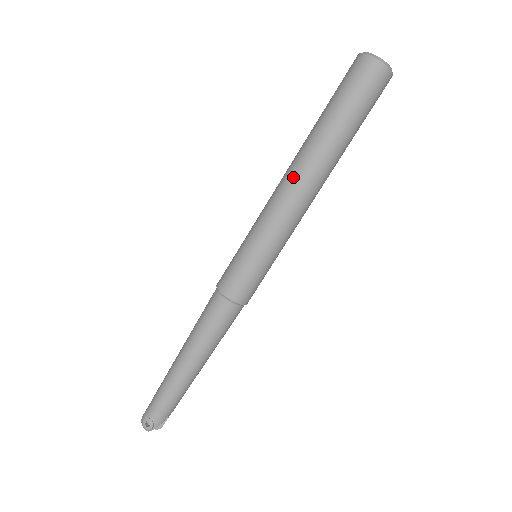
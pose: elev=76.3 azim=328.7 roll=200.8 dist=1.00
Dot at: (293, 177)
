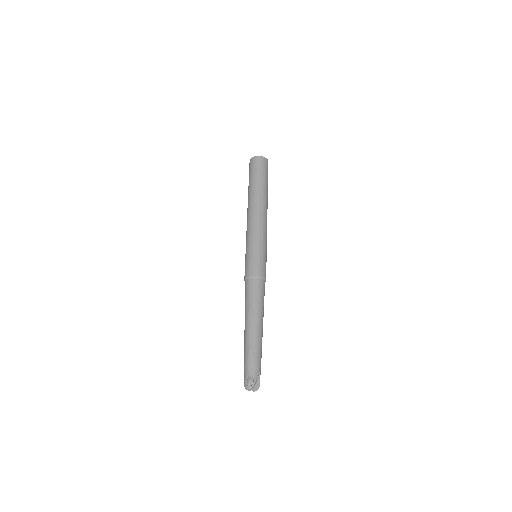
Dot at: (251, 210)
